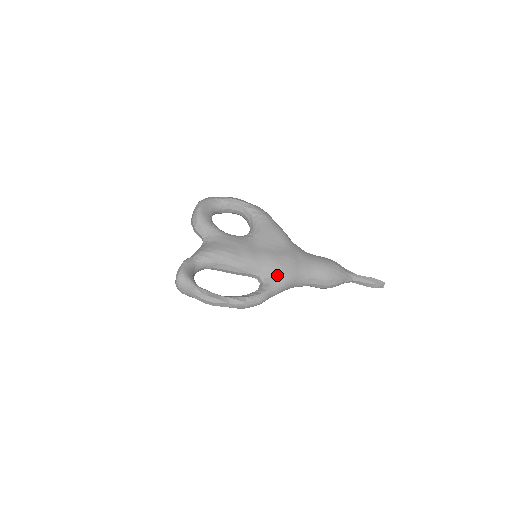
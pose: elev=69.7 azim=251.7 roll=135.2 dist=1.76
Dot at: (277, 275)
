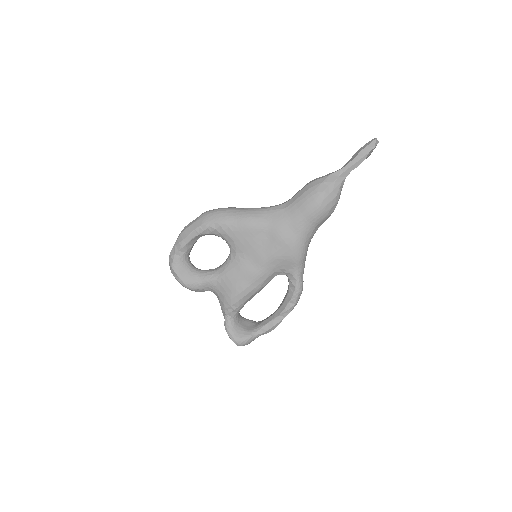
Dot at: (289, 264)
